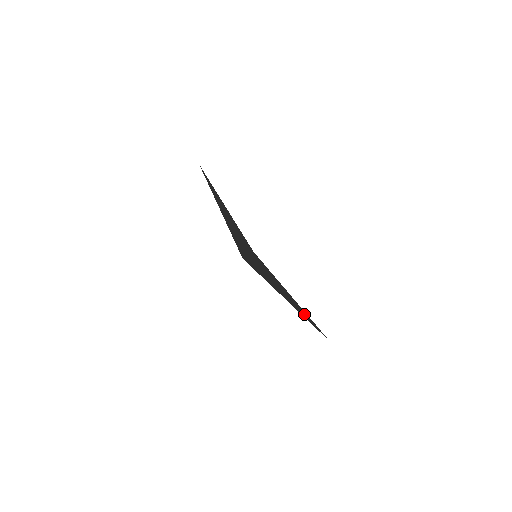
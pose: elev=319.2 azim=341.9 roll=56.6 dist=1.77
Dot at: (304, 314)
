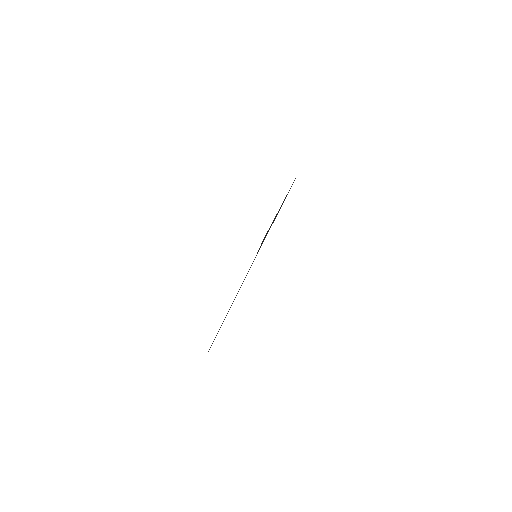
Dot at: occluded
